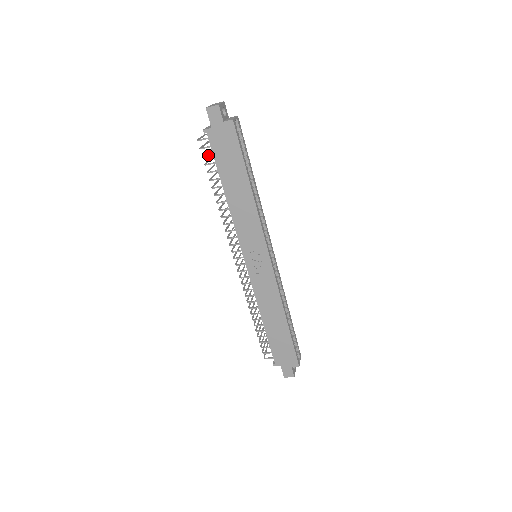
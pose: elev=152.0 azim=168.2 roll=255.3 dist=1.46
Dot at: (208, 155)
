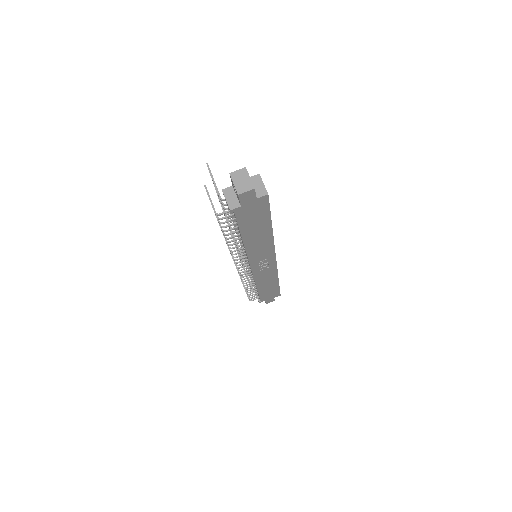
Dot at: (228, 221)
